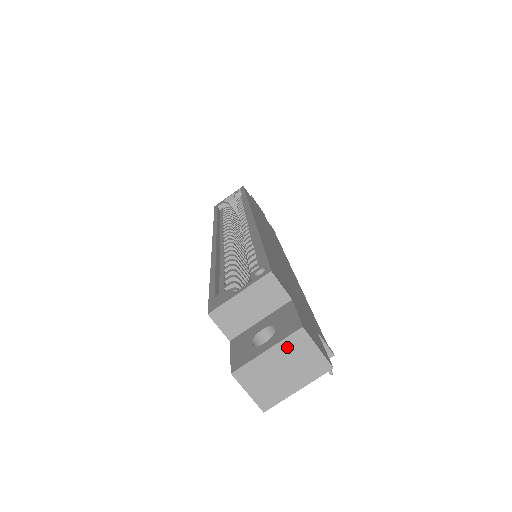
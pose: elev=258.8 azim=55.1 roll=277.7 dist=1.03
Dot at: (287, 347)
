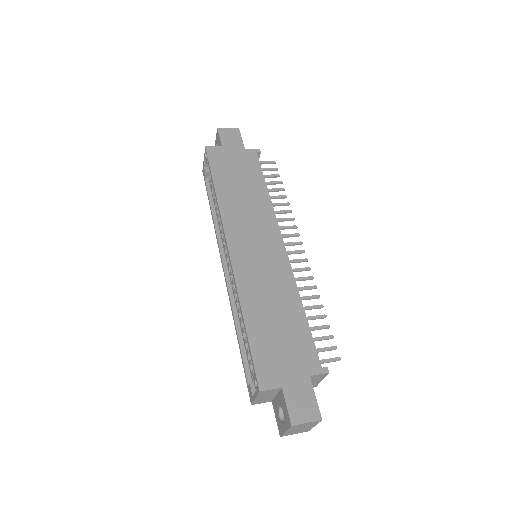
Dot at: (293, 428)
